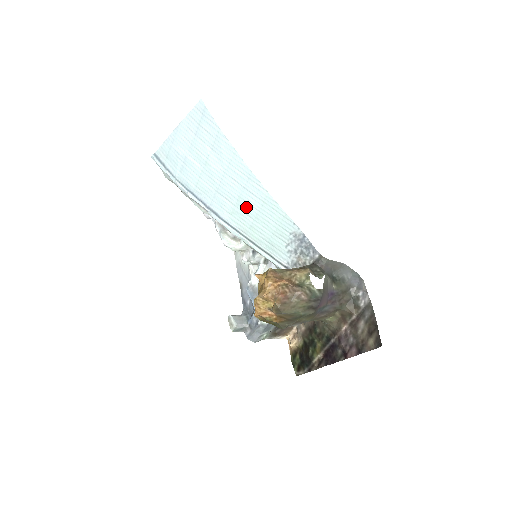
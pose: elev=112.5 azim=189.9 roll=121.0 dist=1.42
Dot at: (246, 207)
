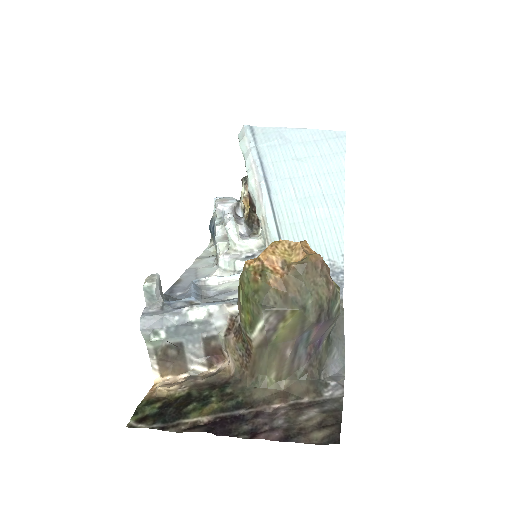
Dot at: (308, 207)
